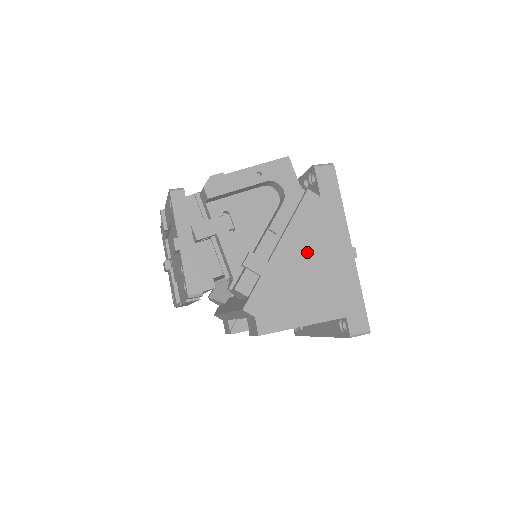
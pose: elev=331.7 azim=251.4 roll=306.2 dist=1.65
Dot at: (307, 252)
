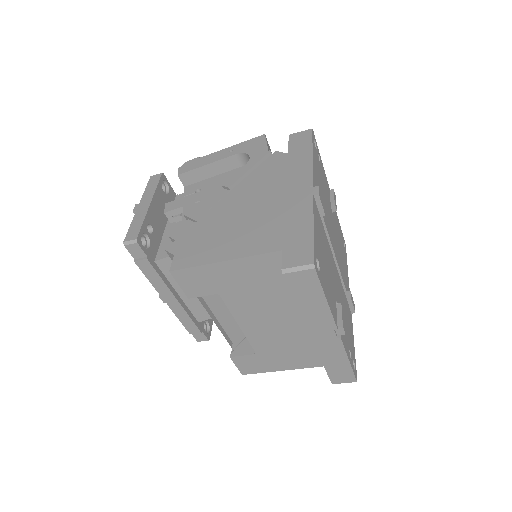
Dot at: (255, 197)
